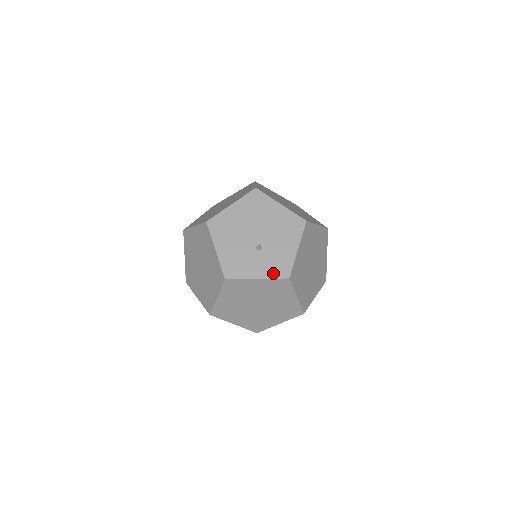
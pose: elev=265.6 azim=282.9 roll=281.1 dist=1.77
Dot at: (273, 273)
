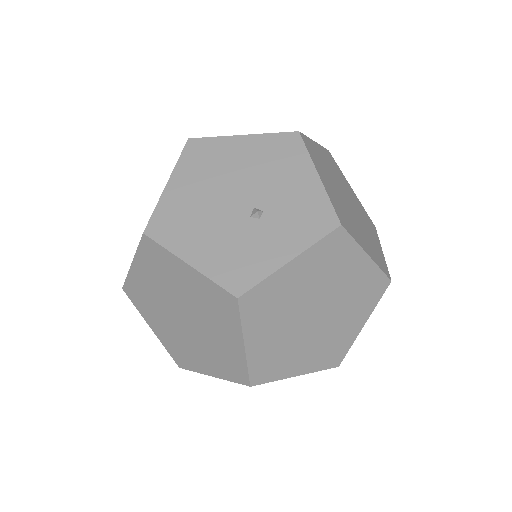
Dot at: (309, 235)
